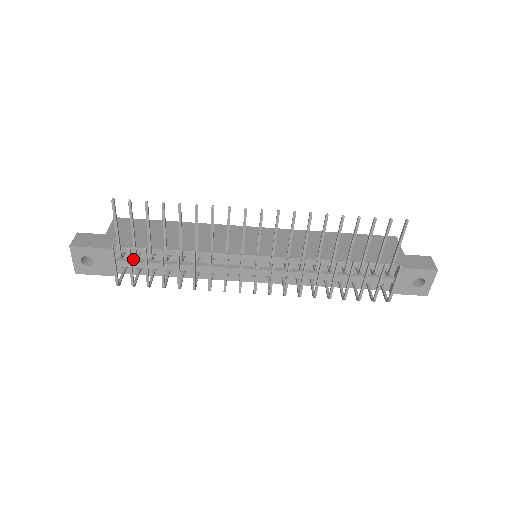
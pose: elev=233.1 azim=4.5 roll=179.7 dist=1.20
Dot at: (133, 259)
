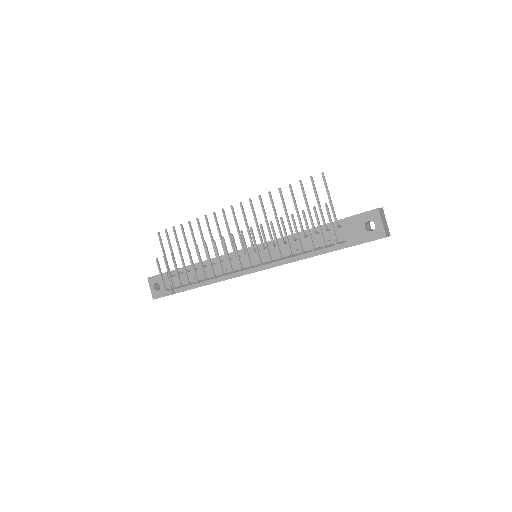
Dot at: (180, 278)
